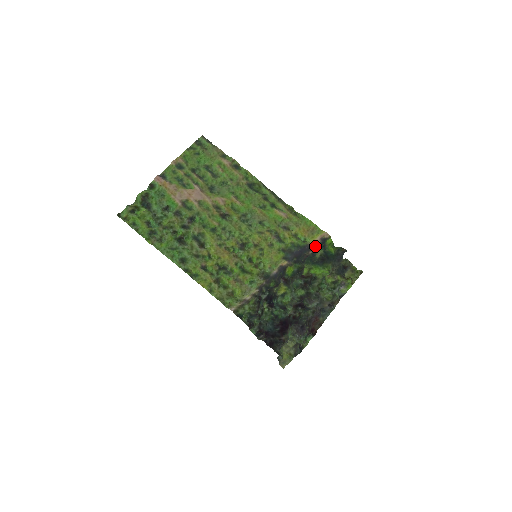
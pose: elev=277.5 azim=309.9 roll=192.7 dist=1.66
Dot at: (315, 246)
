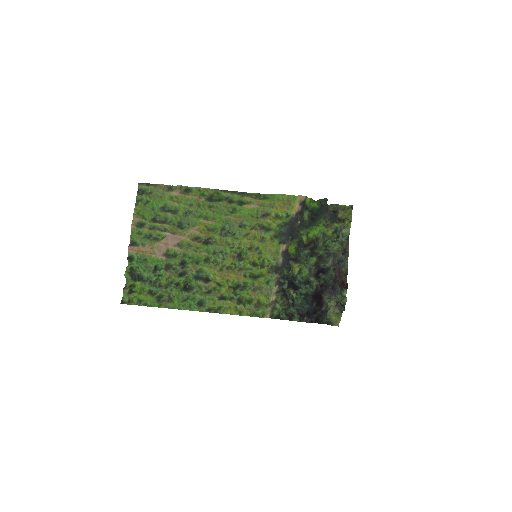
Dot at: (299, 213)
